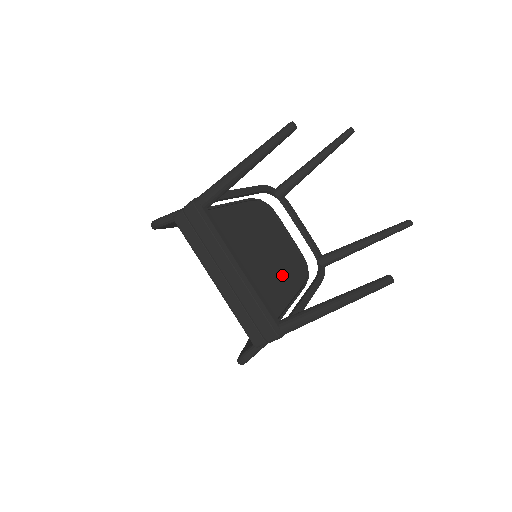
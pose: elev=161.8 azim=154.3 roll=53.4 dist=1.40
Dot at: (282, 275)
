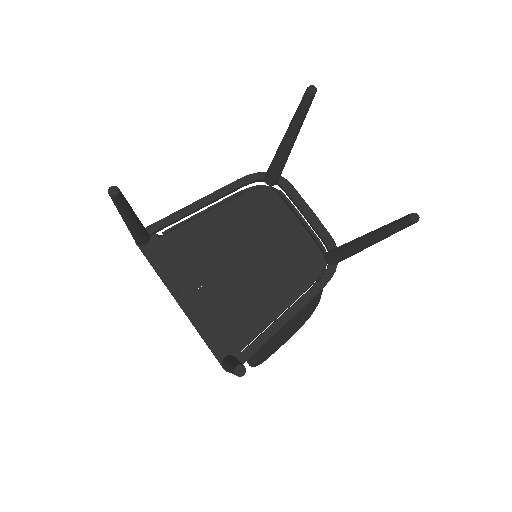
Dot at: (275, 282)
